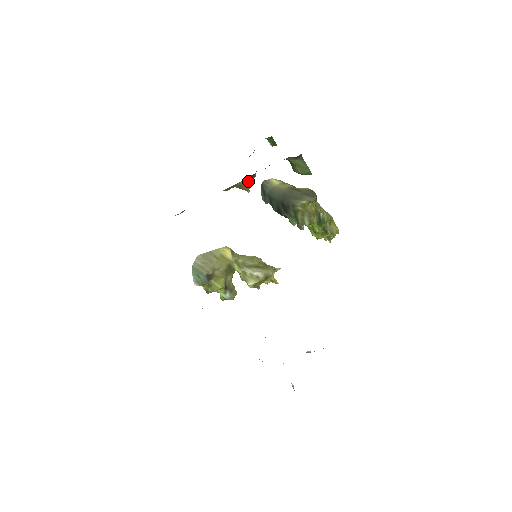
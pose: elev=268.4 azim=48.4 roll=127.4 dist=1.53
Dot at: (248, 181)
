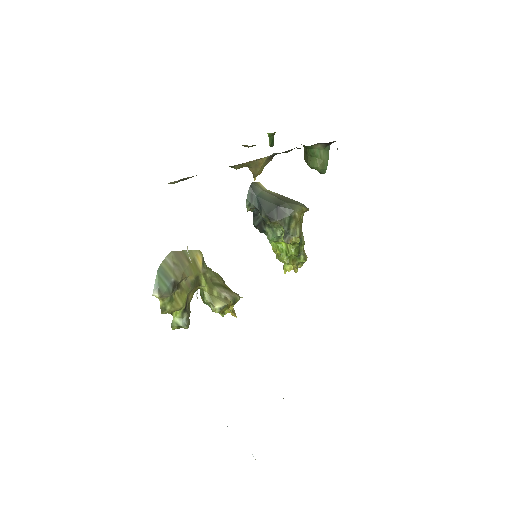
Dot at: (265, 162)
